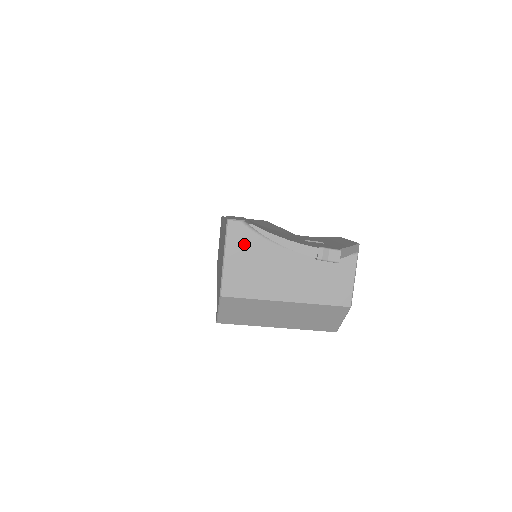
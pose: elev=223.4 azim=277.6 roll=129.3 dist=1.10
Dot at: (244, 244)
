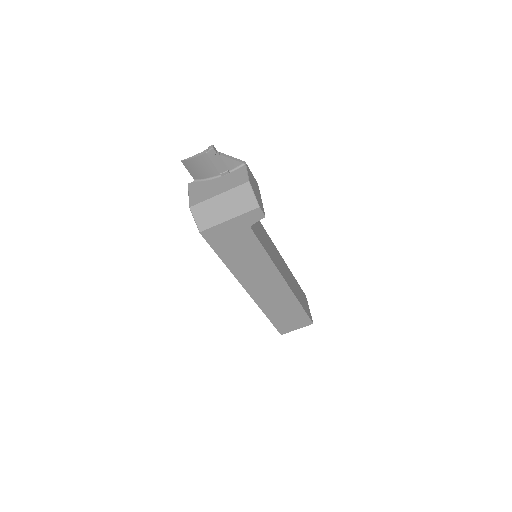
Dot at: (196, 187)
